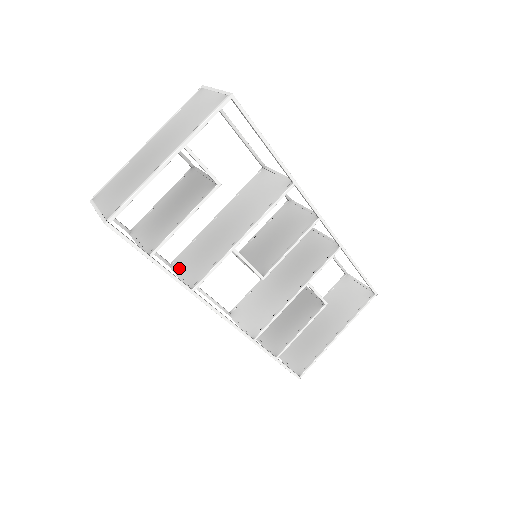
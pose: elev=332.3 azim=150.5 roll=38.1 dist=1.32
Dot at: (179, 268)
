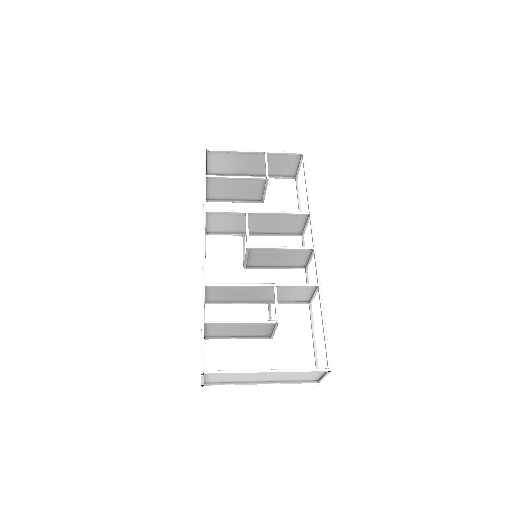
Dot at: (209, 226)
